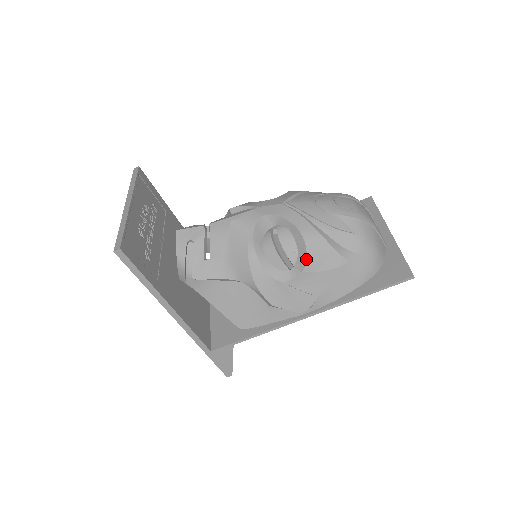
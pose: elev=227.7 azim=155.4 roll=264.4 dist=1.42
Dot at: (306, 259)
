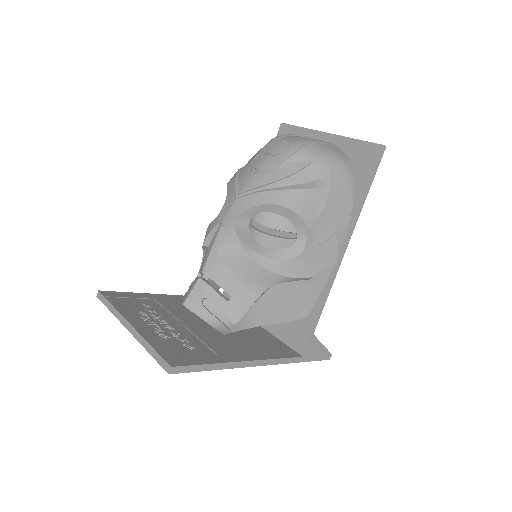
Dot at: (301, 218)
